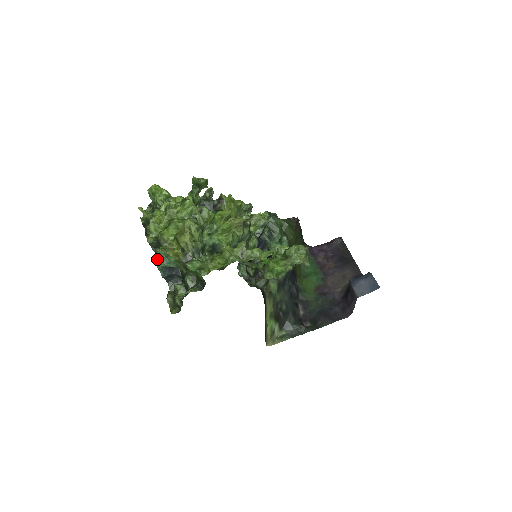
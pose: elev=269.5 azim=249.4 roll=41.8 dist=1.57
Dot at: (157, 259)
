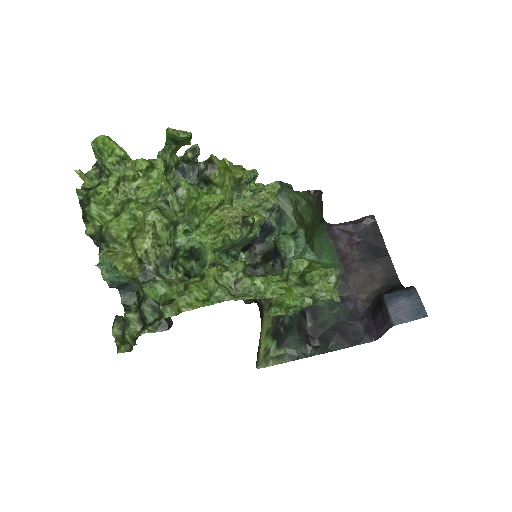
Dot at: occluded
